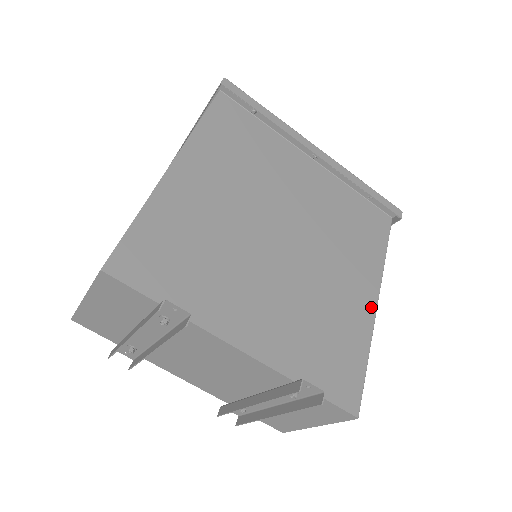
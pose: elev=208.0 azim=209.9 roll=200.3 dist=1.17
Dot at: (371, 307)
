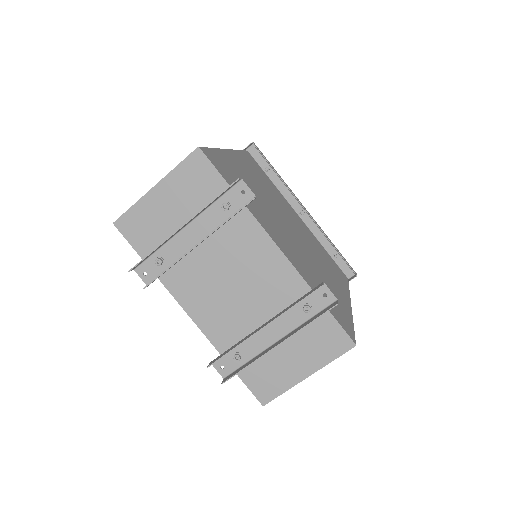
Dot at: (348, 303)
